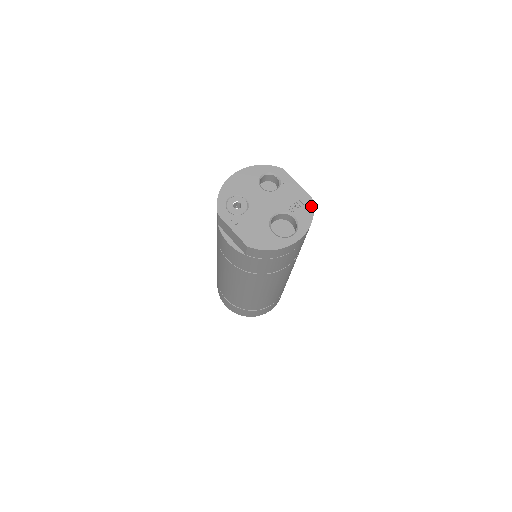
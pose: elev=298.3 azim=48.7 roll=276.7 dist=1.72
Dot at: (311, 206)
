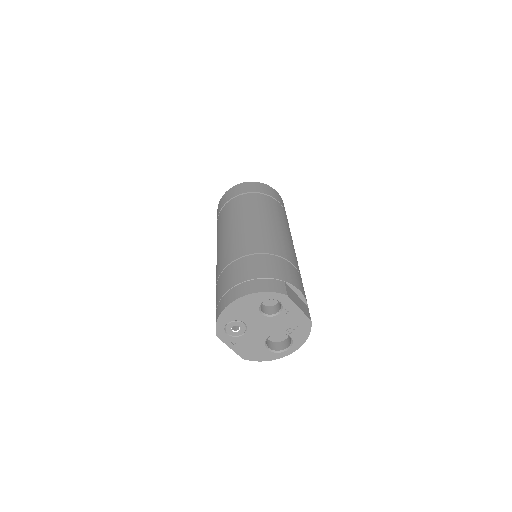
Dot at: (309, 329)
